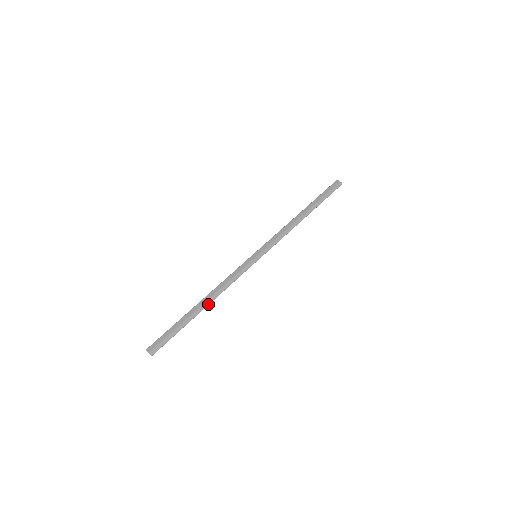
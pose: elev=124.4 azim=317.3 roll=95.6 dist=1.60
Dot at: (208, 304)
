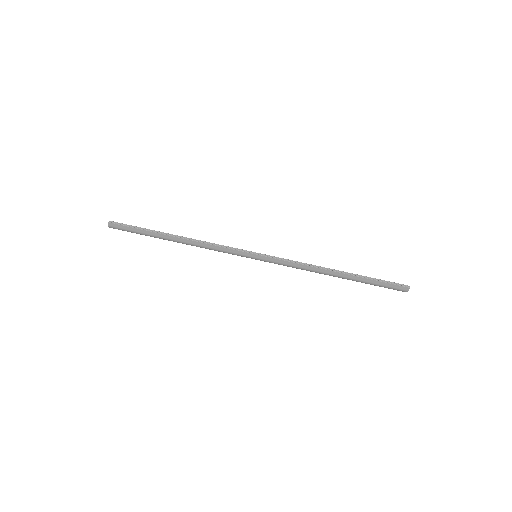
Dot at: occluded
